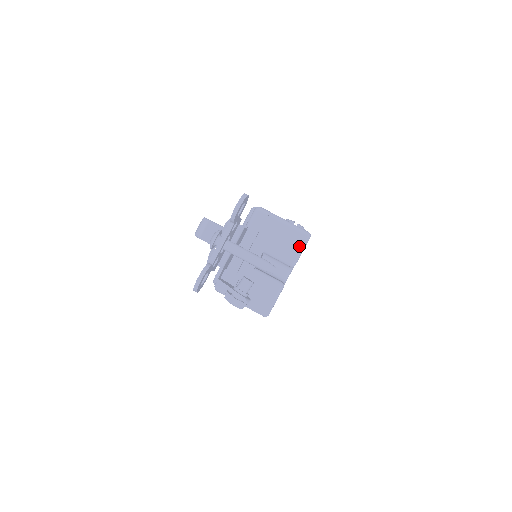
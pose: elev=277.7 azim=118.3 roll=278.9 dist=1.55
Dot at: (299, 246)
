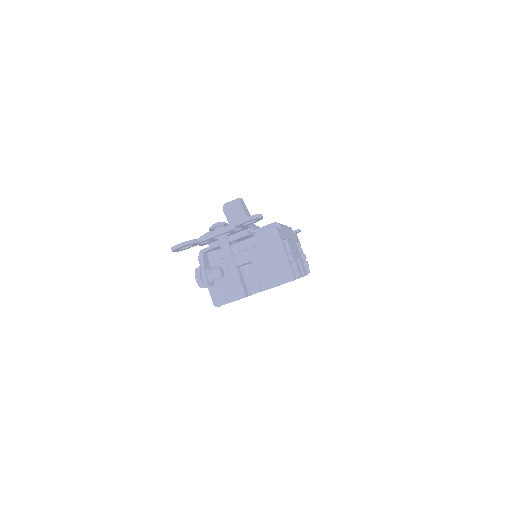
Dot at: (278, 280)
